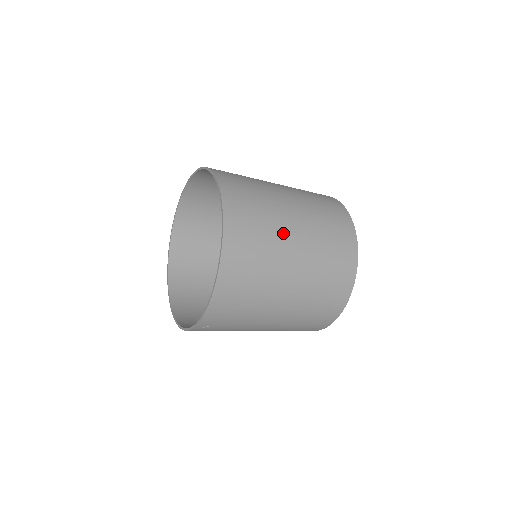
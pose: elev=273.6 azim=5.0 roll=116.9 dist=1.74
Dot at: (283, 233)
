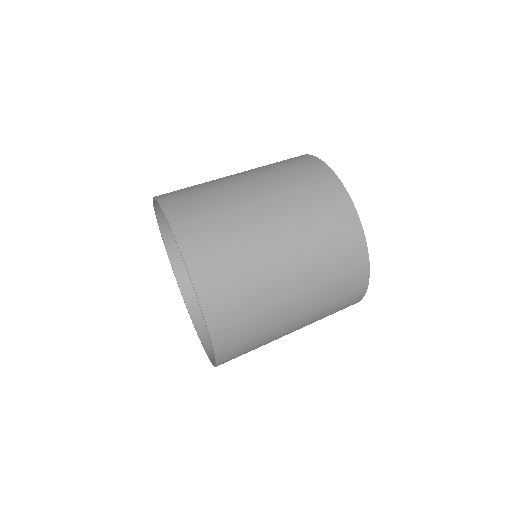
Dot at: (242, 204)
